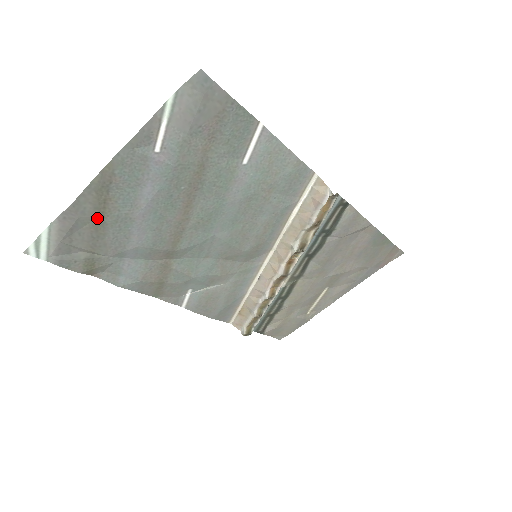
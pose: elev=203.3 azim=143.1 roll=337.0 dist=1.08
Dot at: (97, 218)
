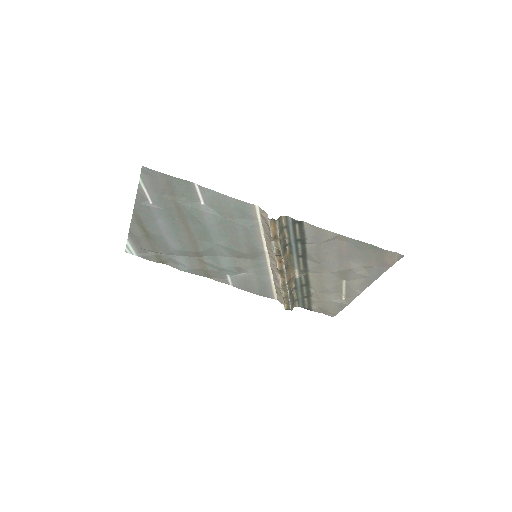
Dot at: (146, 236)
